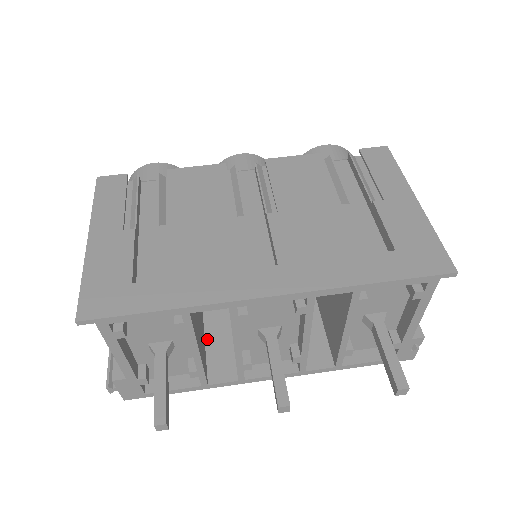
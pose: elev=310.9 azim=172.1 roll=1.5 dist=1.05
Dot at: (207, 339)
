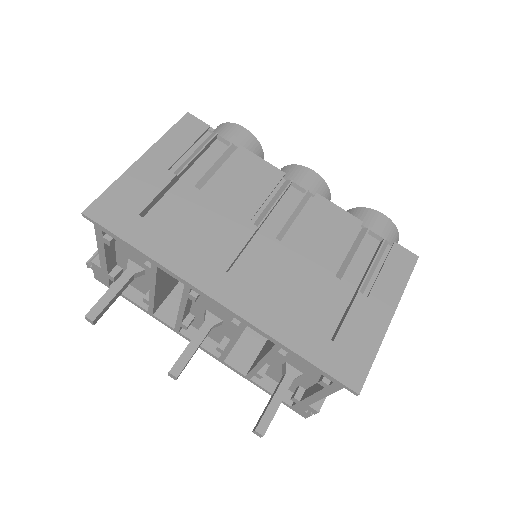
Dot at: (181, 283)
